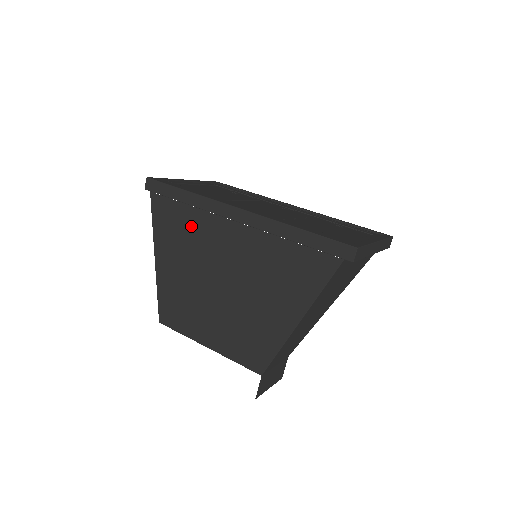
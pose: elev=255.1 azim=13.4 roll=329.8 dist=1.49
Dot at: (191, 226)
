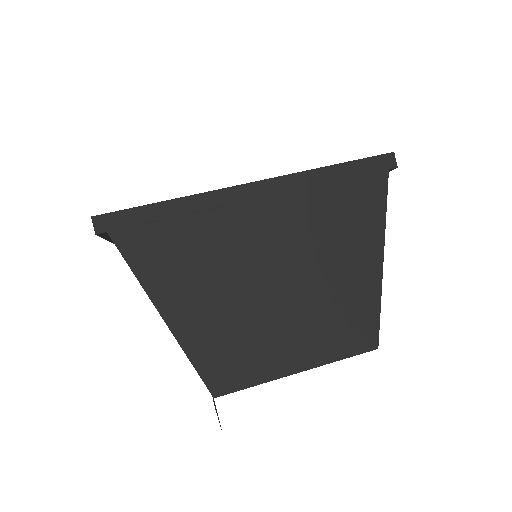
Dot at: (198, 240)
